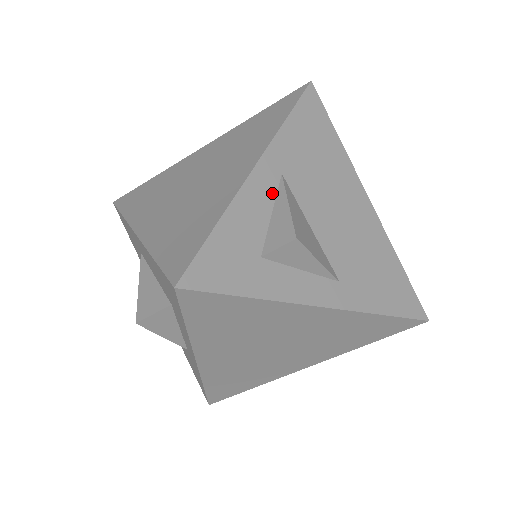
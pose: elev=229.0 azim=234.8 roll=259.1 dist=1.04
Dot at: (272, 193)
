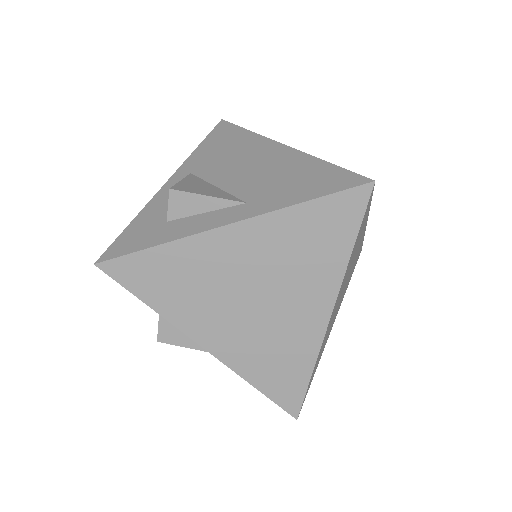
Dot at: occluded
